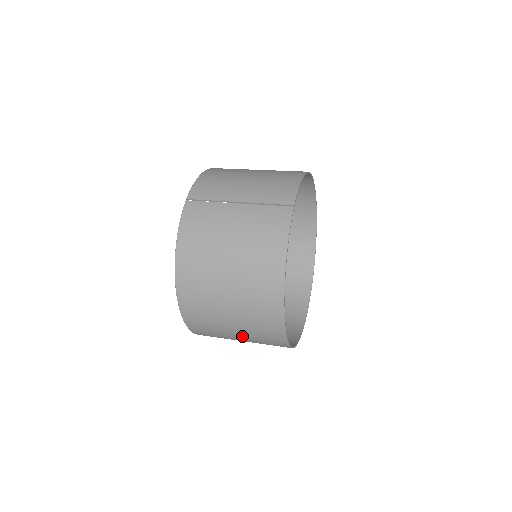
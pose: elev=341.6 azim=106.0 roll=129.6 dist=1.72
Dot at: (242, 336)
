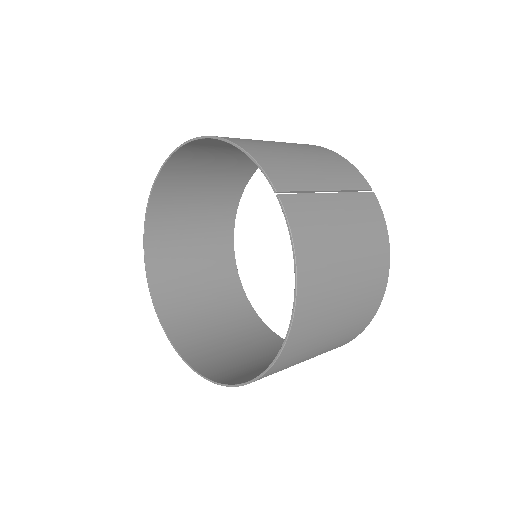
Dot at: occluded
